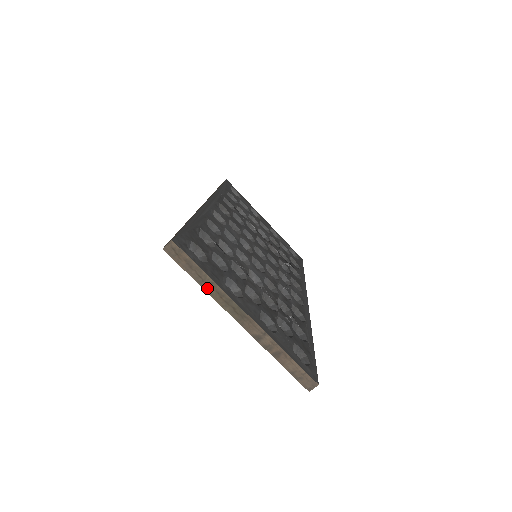
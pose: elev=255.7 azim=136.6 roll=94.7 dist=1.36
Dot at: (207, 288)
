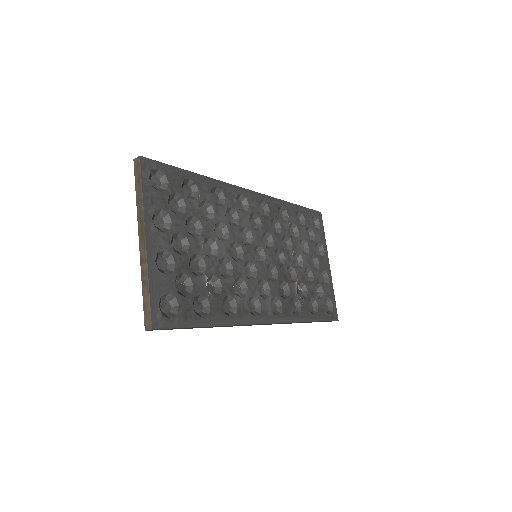
Dot at: (138, 202)
